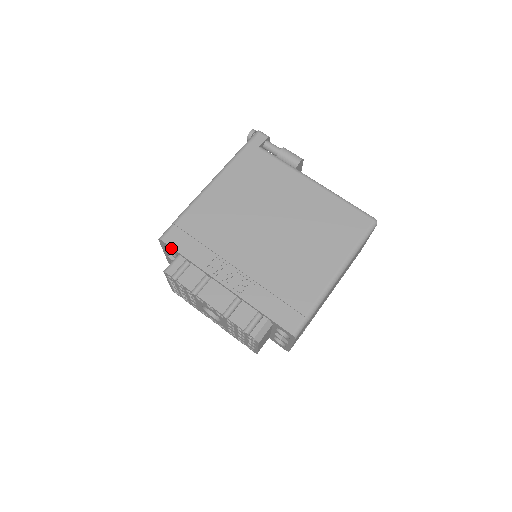
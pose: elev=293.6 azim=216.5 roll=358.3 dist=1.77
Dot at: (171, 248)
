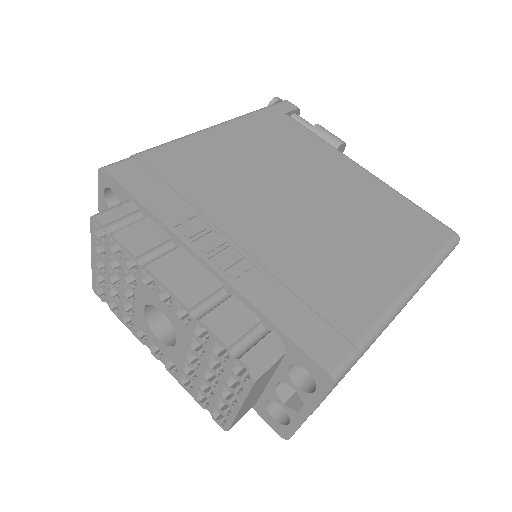
Dot at: (118, 186)
